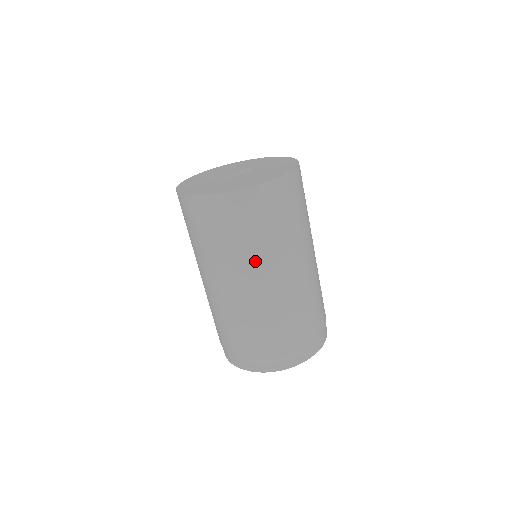
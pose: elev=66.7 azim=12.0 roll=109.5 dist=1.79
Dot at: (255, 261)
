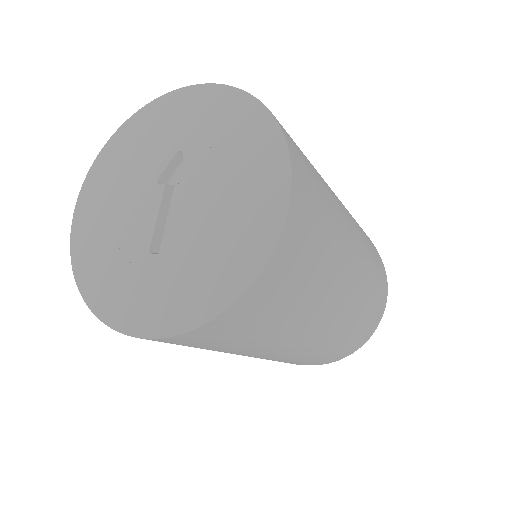
Dot at: (294, 331)
